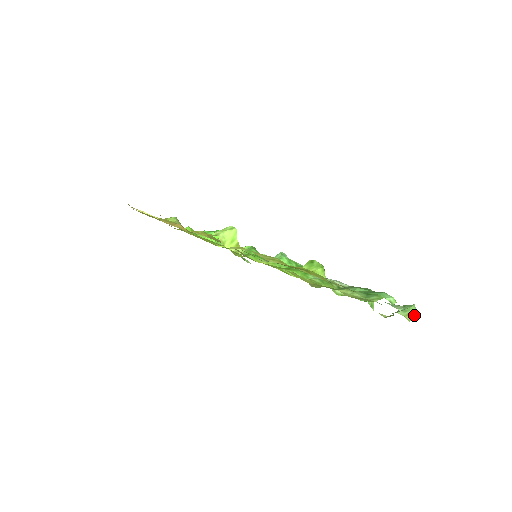
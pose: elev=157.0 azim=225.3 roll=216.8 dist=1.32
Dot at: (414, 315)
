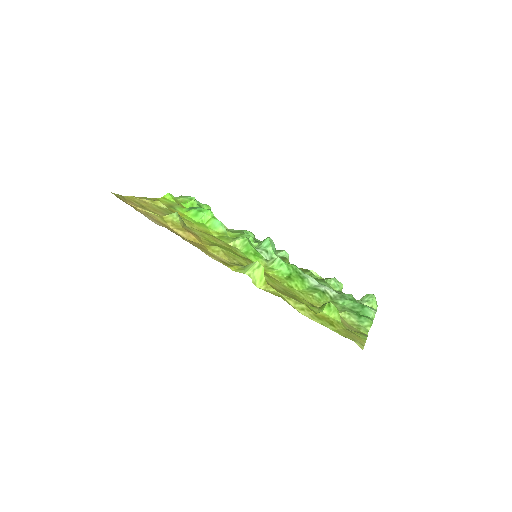
Dot at: (376, 307)
